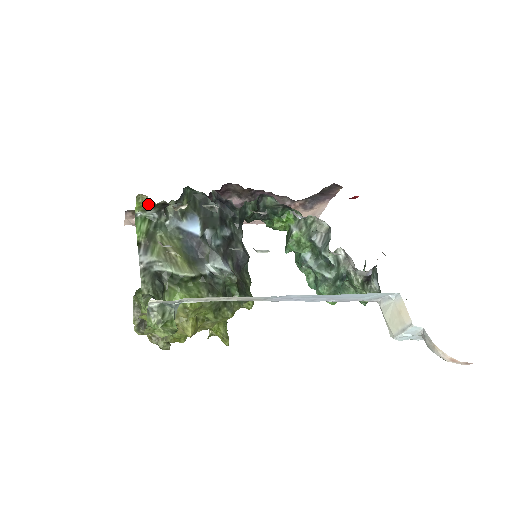
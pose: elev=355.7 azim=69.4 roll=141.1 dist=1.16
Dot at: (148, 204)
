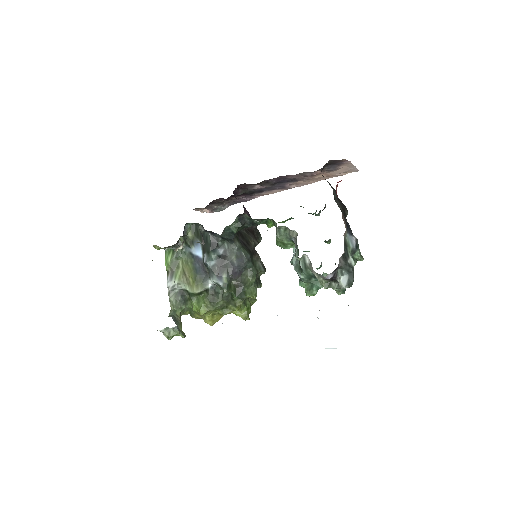
Dot at: occluded
